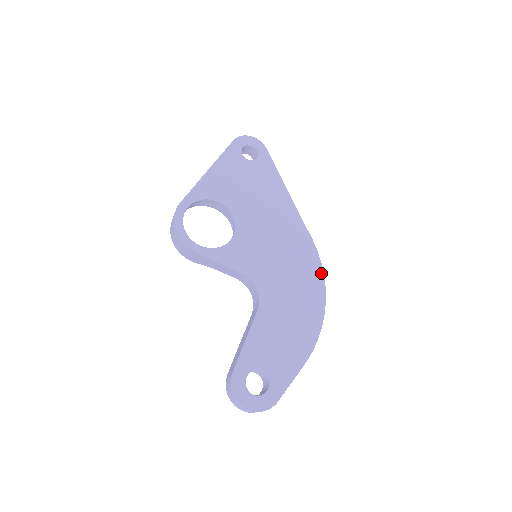
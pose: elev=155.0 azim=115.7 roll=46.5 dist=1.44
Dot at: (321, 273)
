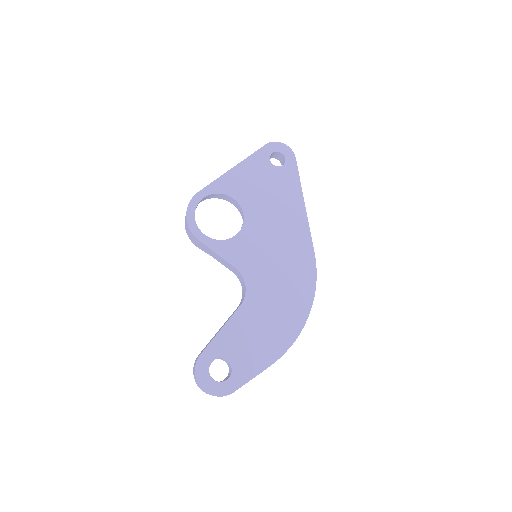
Dot at: (313, 287)
